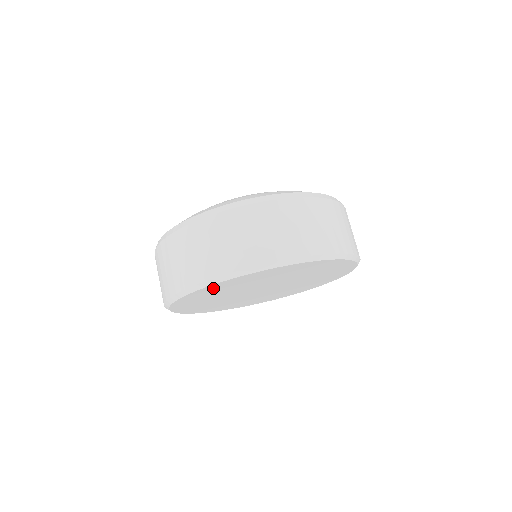
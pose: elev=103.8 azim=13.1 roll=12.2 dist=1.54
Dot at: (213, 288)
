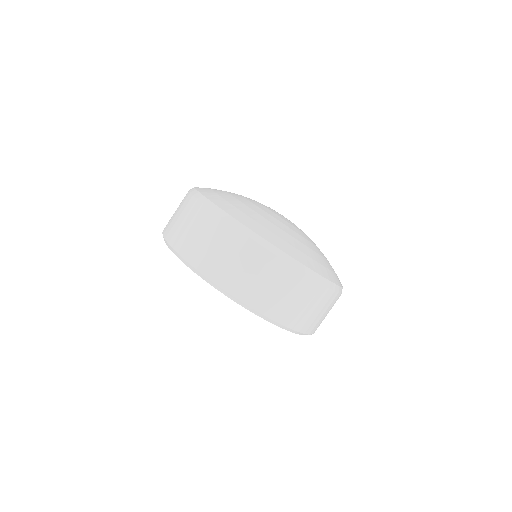
Dot at: occluded
